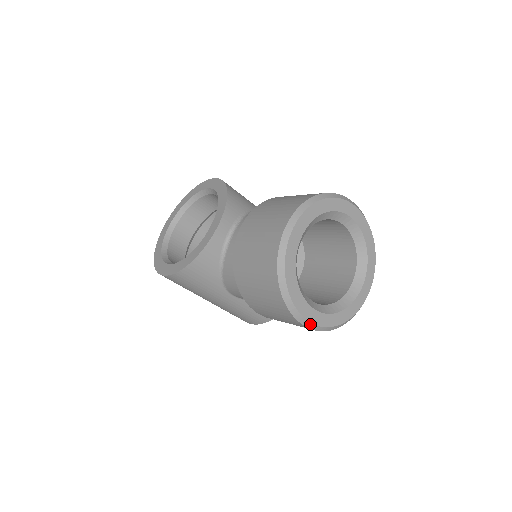
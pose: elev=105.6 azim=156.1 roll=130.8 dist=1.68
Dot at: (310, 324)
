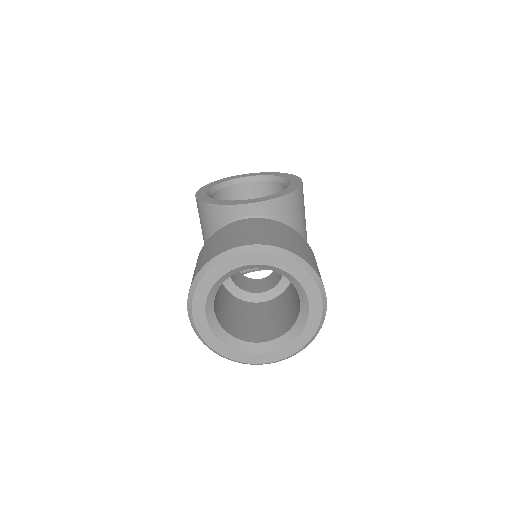
Dot at: (192, 320)
